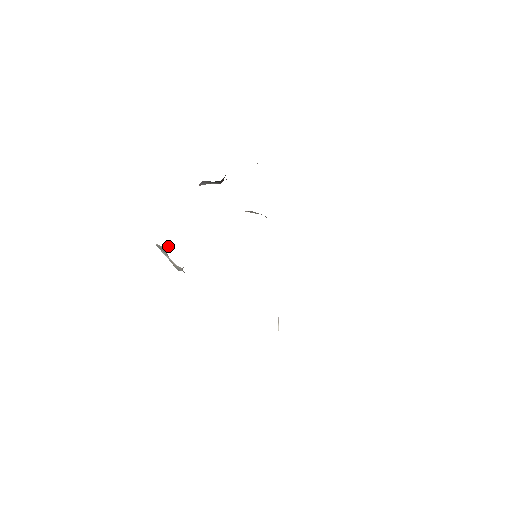
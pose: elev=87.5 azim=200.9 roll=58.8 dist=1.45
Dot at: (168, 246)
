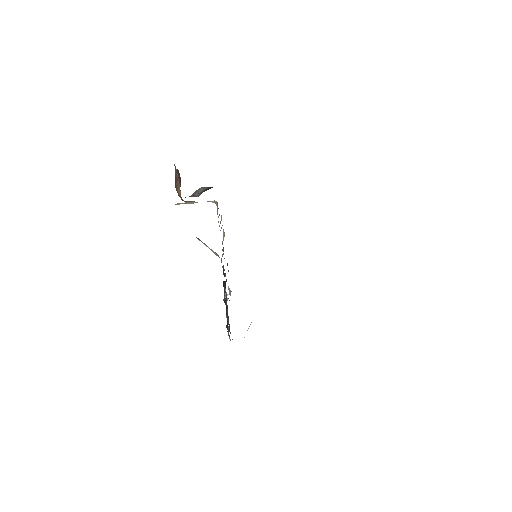
Dot at: occluded
